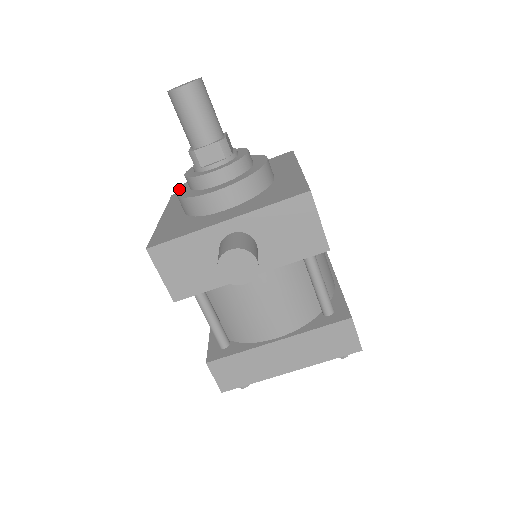
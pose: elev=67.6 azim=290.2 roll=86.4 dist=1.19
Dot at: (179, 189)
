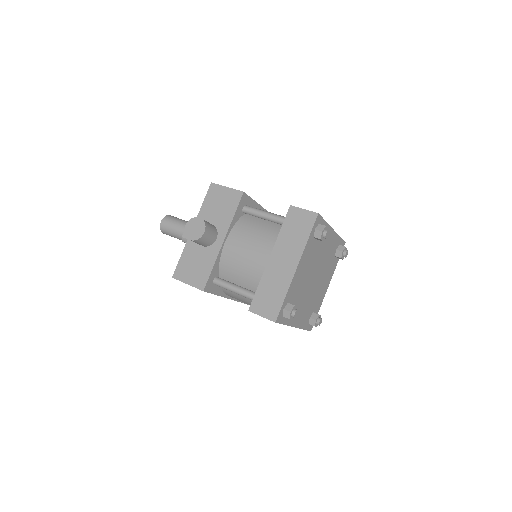
Dot at: occluded
